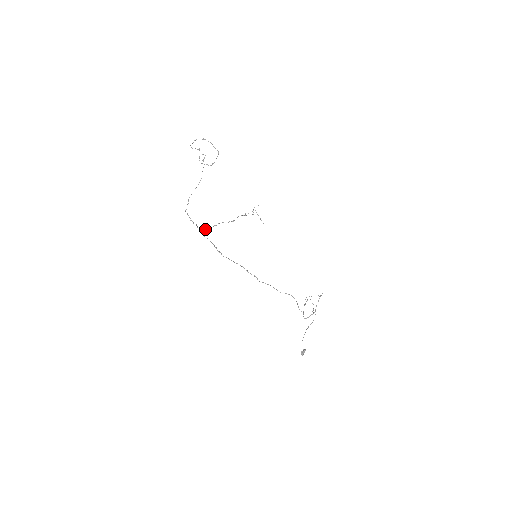
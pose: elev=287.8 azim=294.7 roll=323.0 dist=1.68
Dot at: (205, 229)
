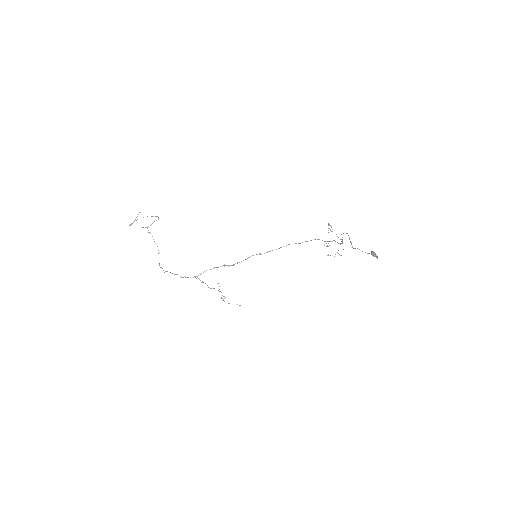
Dot at: occluded
